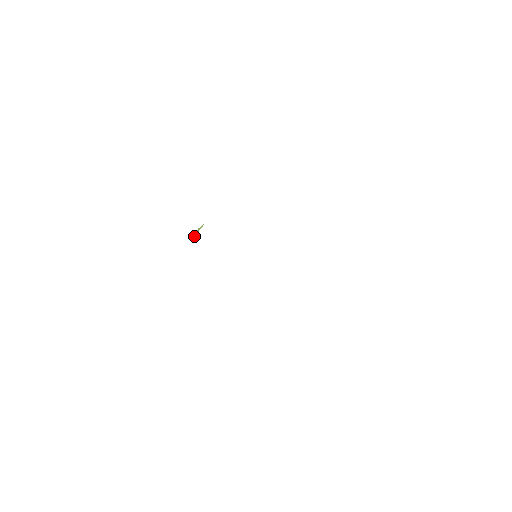
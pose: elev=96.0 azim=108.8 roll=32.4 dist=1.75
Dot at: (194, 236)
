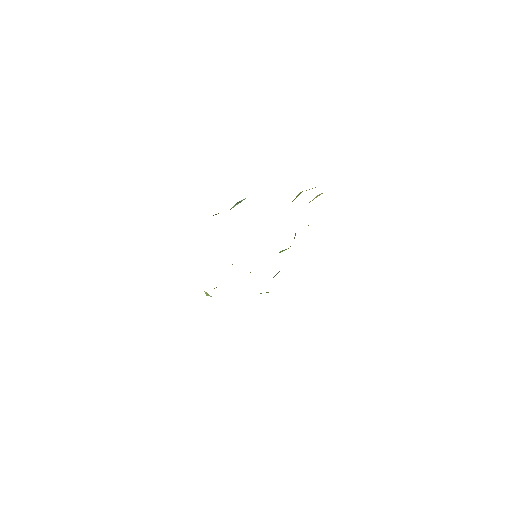
Dot at: (210, 296)
